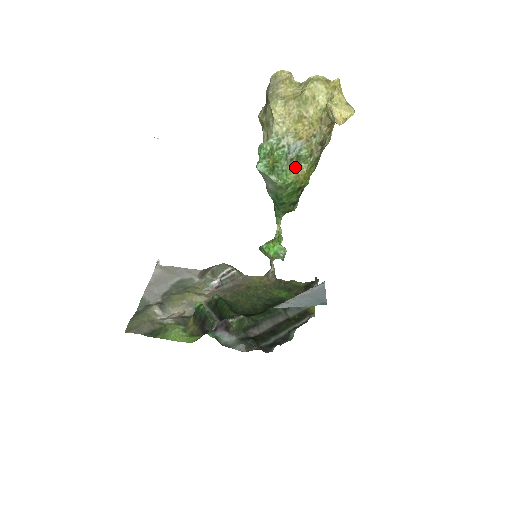
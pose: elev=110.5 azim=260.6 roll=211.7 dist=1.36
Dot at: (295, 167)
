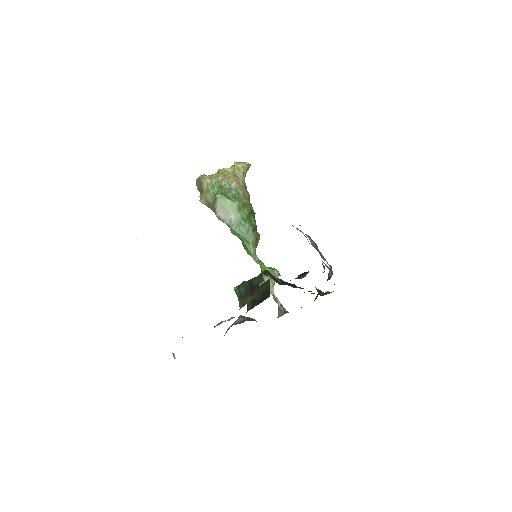
Dot at: (240, 200)
